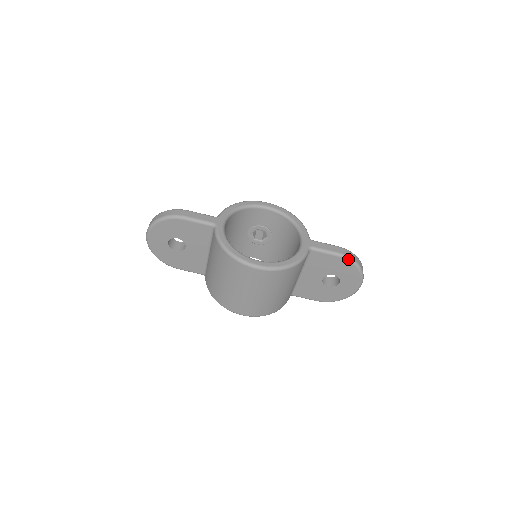
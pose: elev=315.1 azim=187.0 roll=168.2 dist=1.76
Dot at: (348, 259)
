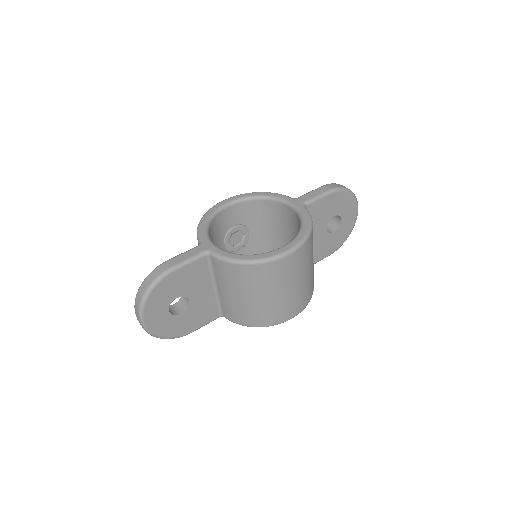
Dot at: (339, 190)
